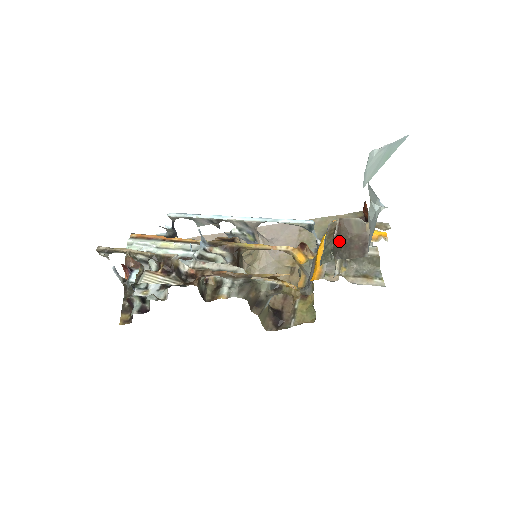
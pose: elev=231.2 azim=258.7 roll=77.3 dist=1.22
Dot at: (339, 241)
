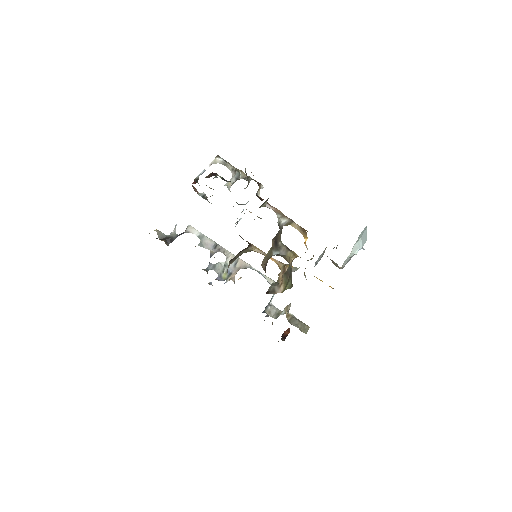
Dot at: occluded
